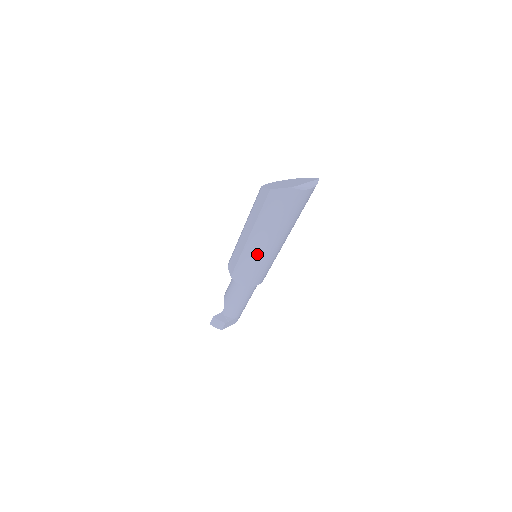
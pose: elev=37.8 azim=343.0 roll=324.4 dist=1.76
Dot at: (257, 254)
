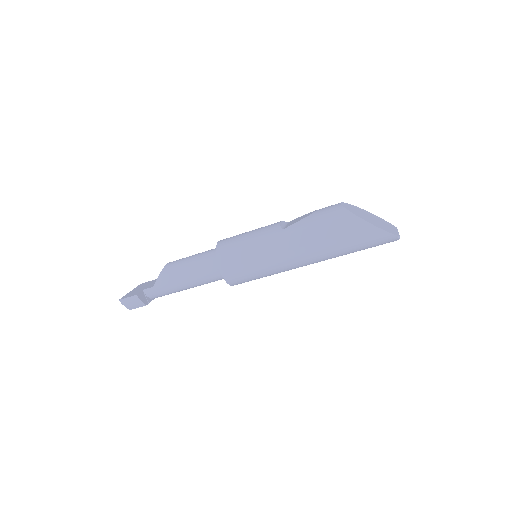
Dot at: (286, 266)
